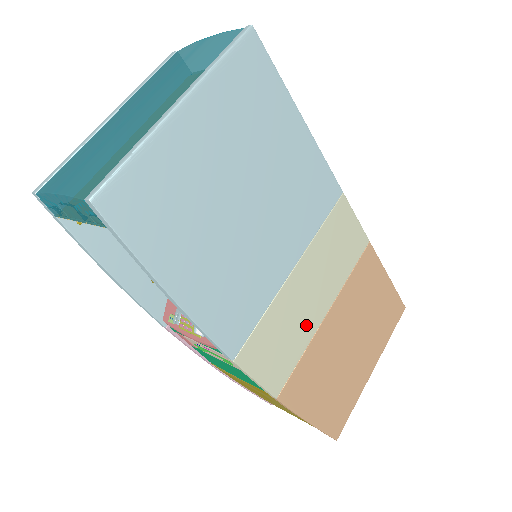
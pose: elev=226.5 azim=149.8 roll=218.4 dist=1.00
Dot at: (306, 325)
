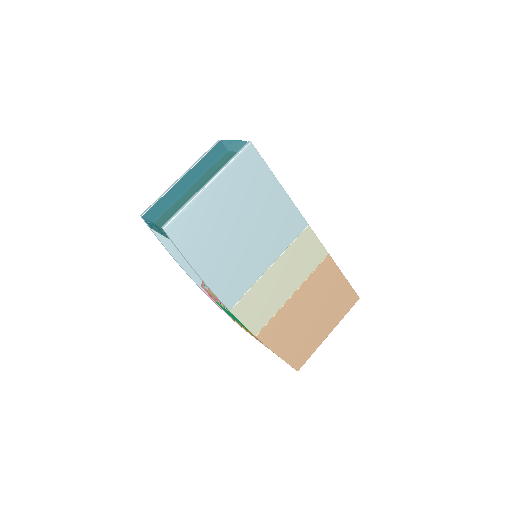
Dot at: (278, 298)
